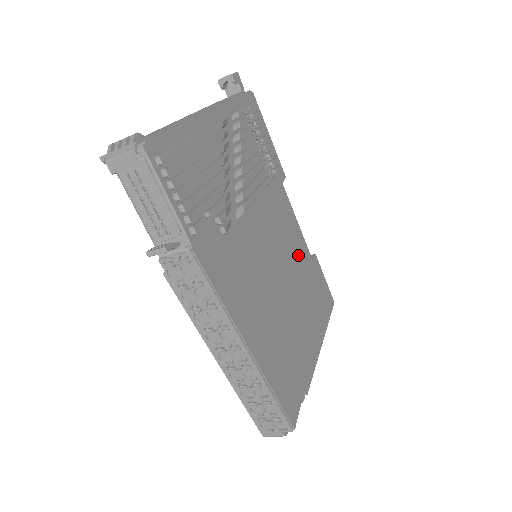
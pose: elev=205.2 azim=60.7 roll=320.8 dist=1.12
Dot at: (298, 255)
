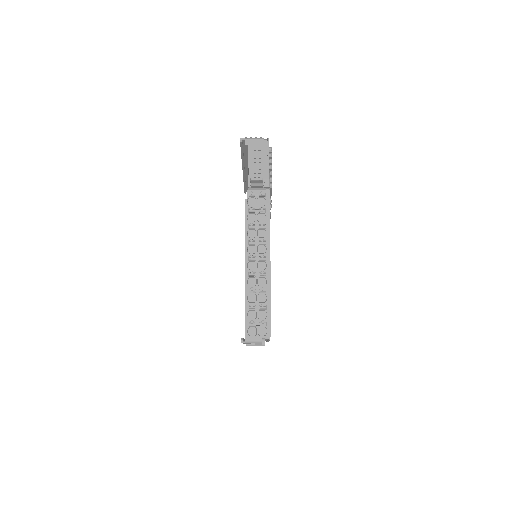
Dot at: occluded
